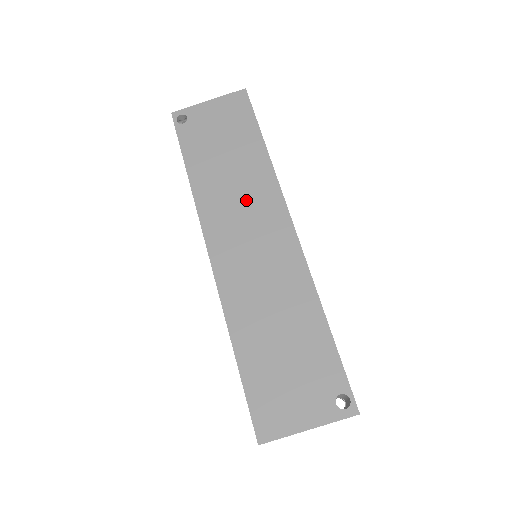
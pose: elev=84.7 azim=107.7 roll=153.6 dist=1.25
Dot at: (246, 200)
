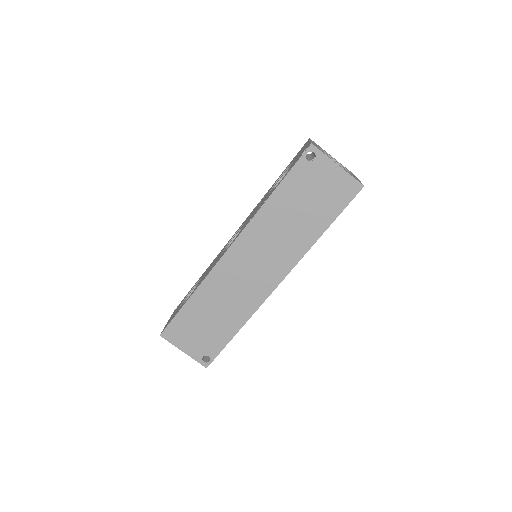
Dot at: (277, 246)
